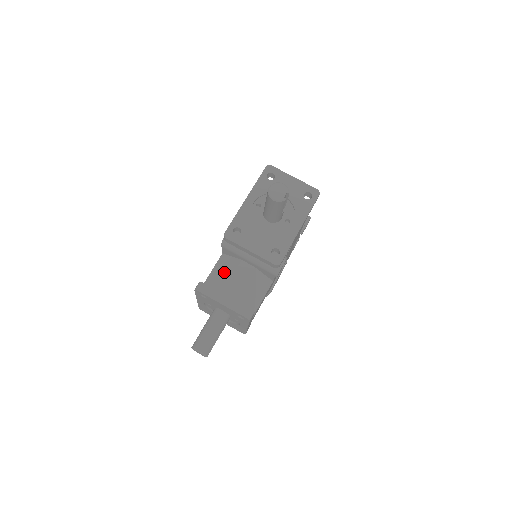
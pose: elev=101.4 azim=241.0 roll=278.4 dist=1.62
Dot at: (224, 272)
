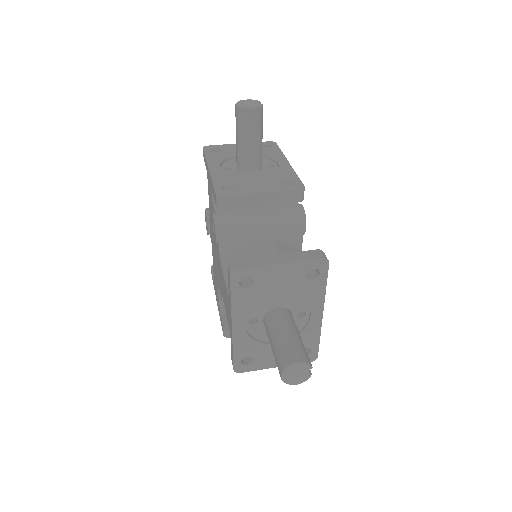
Dot at: occluded
